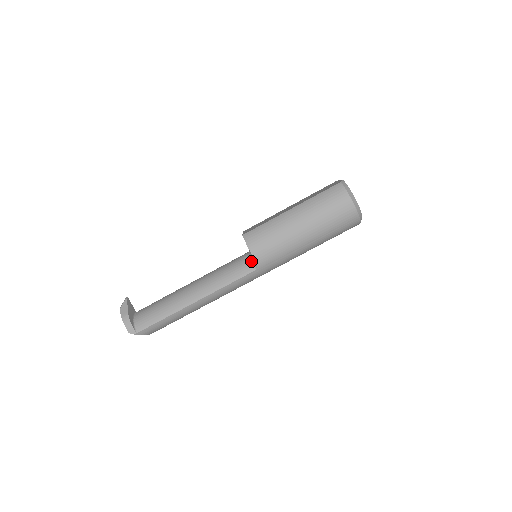
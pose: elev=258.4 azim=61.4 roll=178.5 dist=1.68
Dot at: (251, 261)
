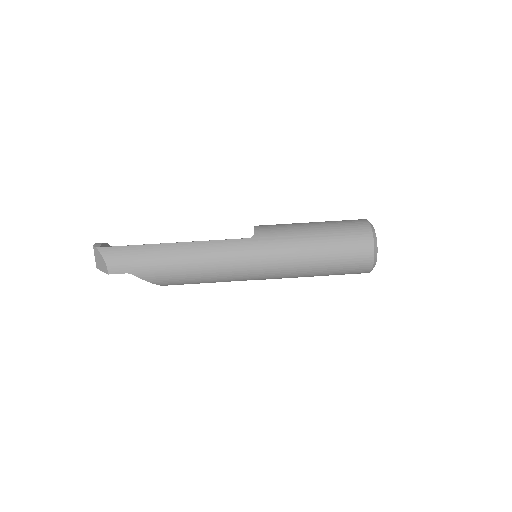
Dot at: occluded
